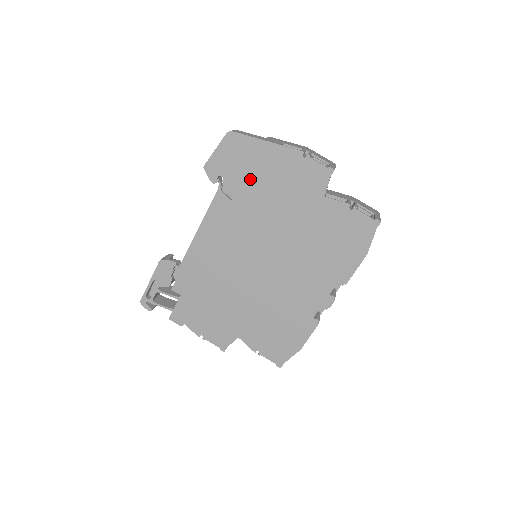
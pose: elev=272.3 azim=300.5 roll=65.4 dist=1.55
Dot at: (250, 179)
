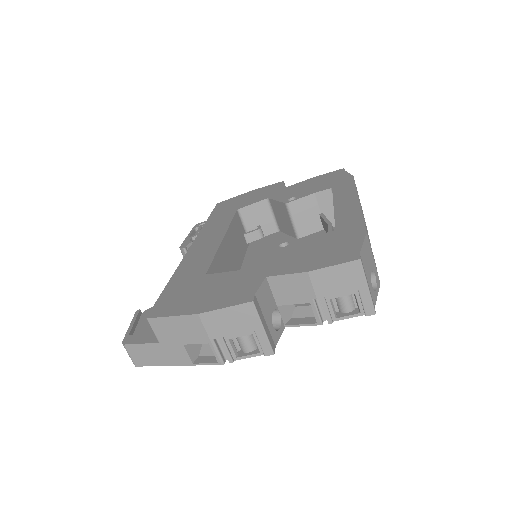
Dot at: occluded
